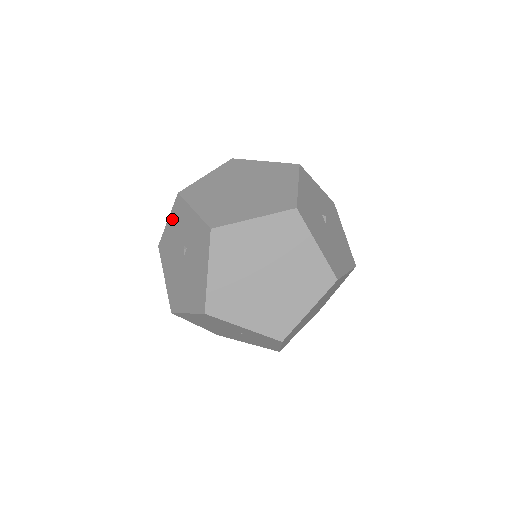
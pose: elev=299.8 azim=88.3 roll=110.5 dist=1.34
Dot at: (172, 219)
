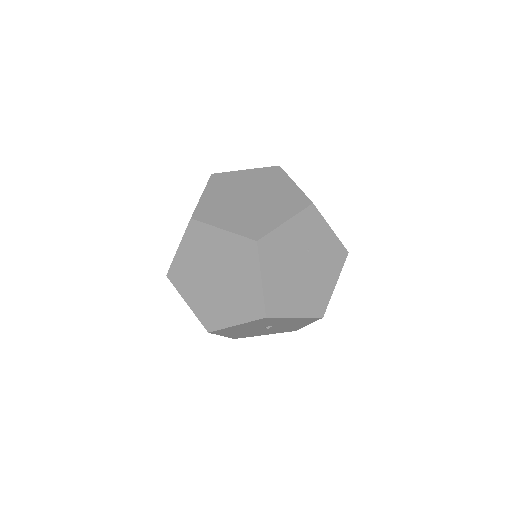
Dot at: occluded
